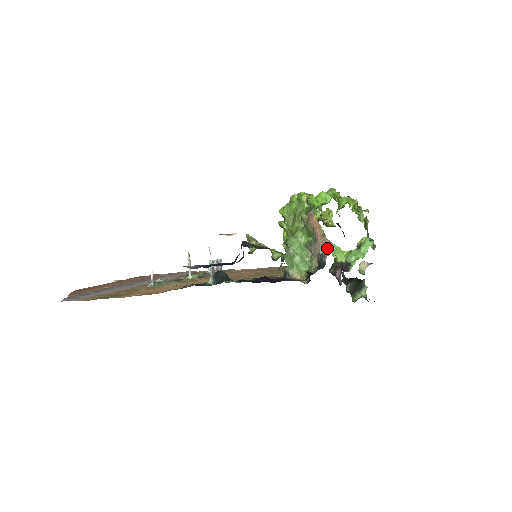
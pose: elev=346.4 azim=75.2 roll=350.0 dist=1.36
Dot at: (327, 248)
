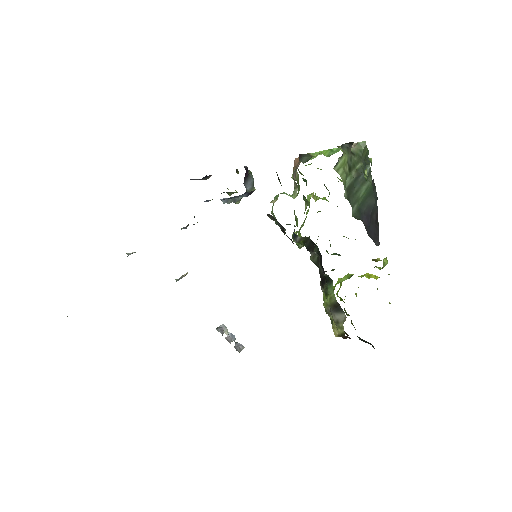
Dot at: occluded
